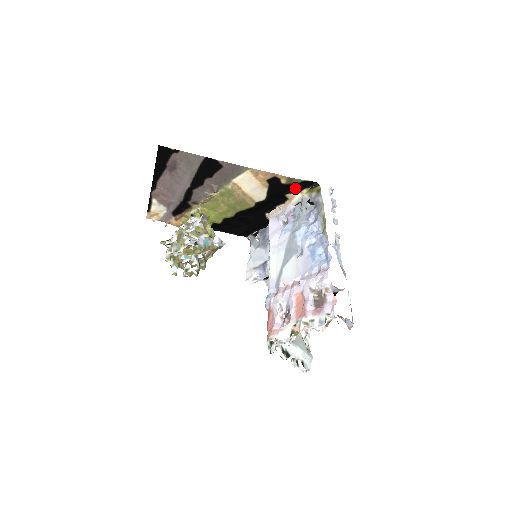
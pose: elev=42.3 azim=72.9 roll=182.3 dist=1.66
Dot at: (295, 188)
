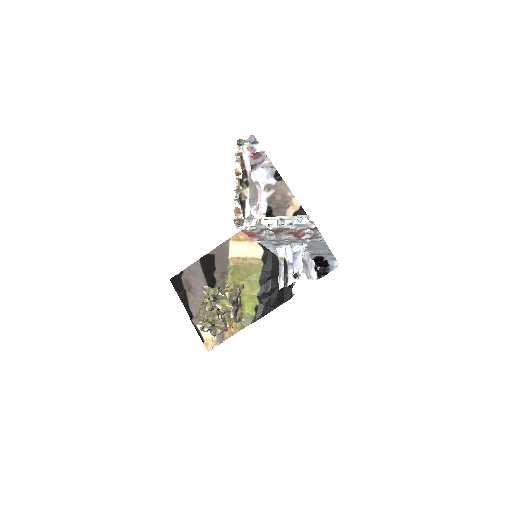
Dot at: occluded
